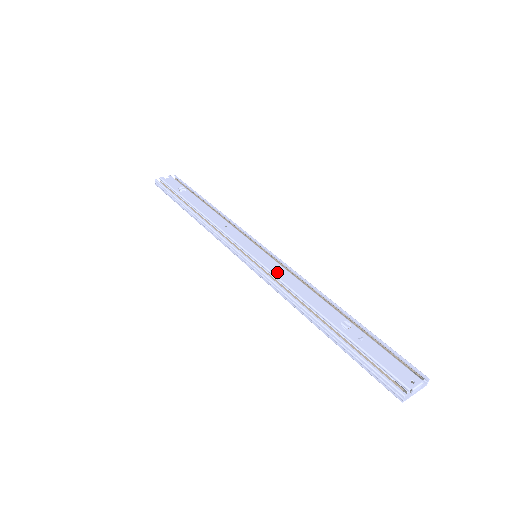
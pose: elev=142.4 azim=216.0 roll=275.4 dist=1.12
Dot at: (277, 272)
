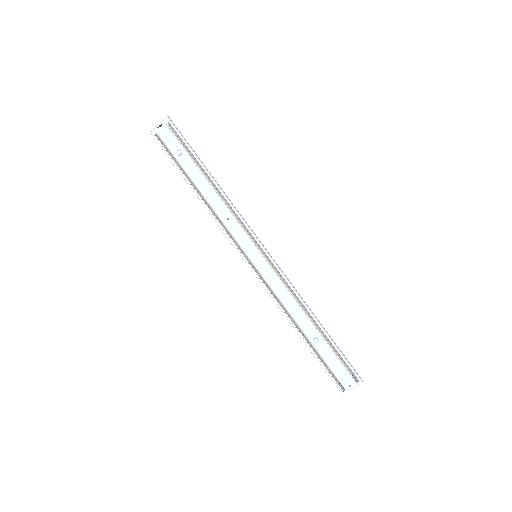
Dot at: (271, 283)
